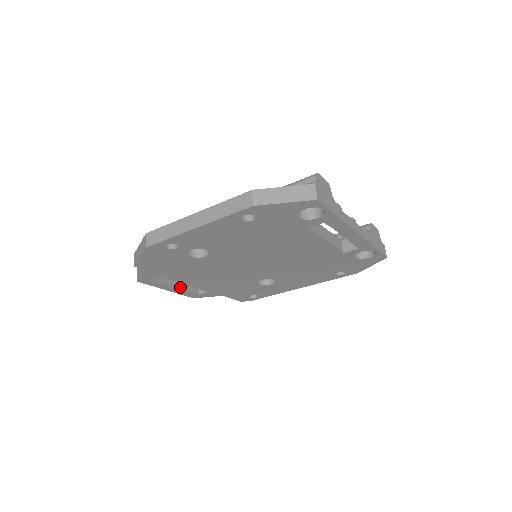
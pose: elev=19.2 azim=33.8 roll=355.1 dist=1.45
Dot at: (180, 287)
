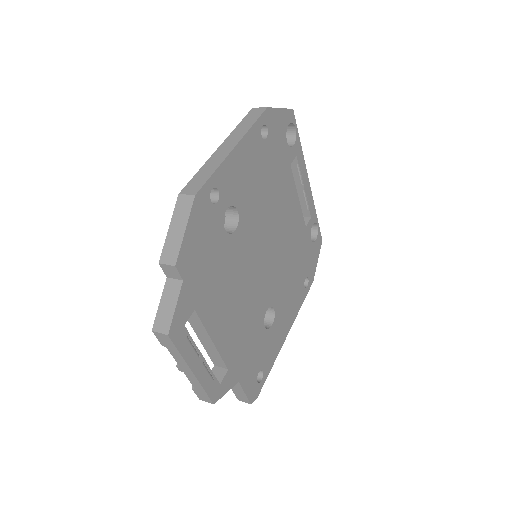
Dot at: (203, 361)
